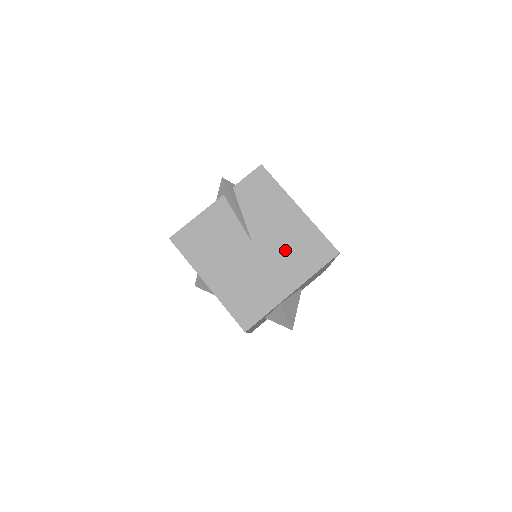
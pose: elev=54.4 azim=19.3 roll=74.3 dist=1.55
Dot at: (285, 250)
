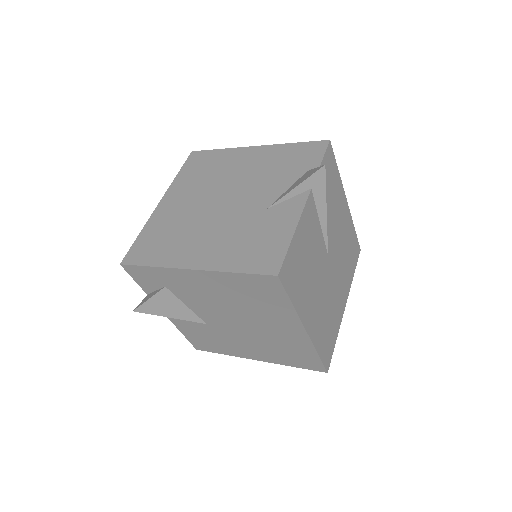
Dot at: (342, 258)
